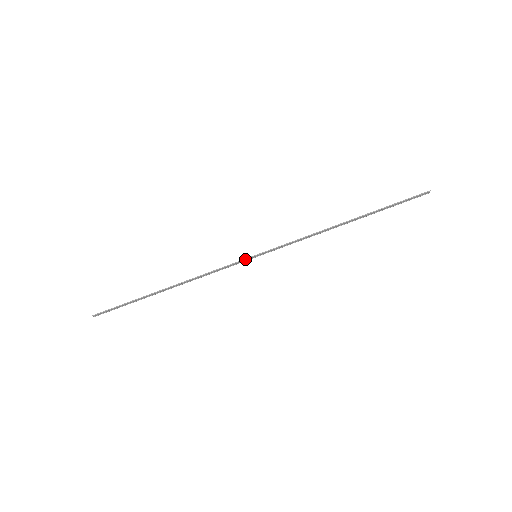
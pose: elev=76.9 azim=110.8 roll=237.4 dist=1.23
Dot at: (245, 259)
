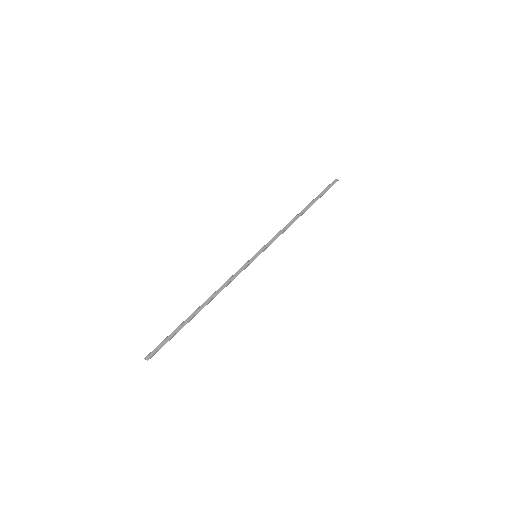
Dot at: (249, 260)
